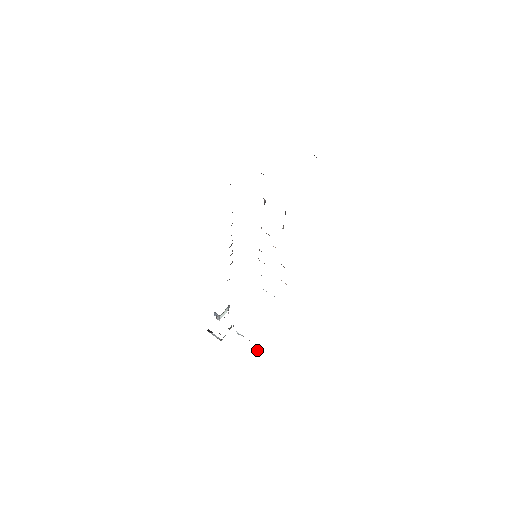
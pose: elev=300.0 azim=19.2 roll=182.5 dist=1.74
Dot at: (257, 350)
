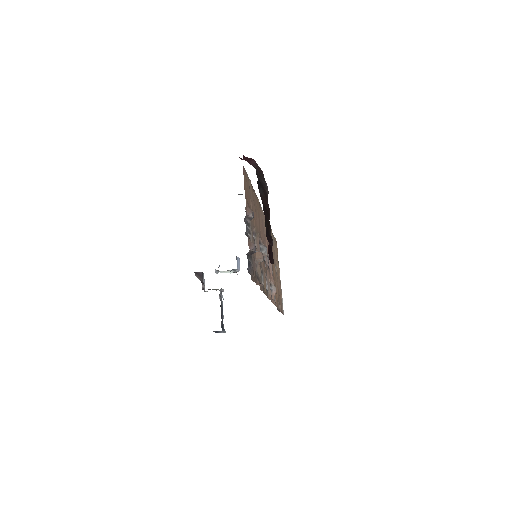
Dot at: (214, 331)
